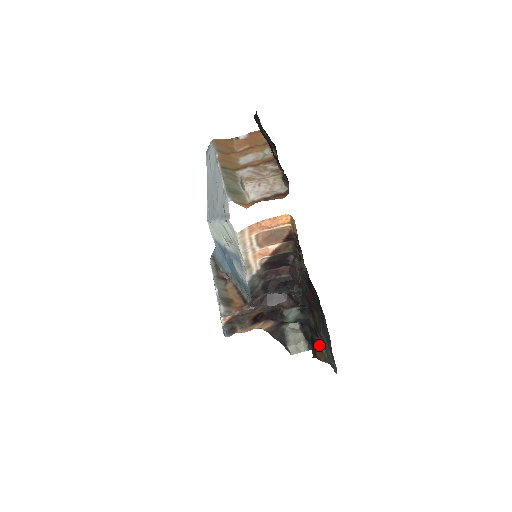
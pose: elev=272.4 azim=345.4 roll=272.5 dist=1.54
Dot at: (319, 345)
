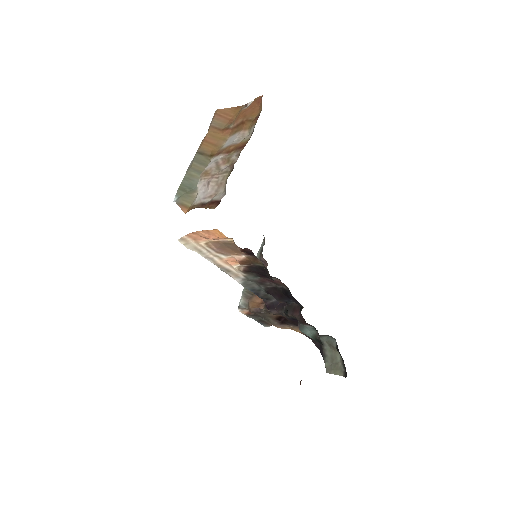
Dot at: occluded
